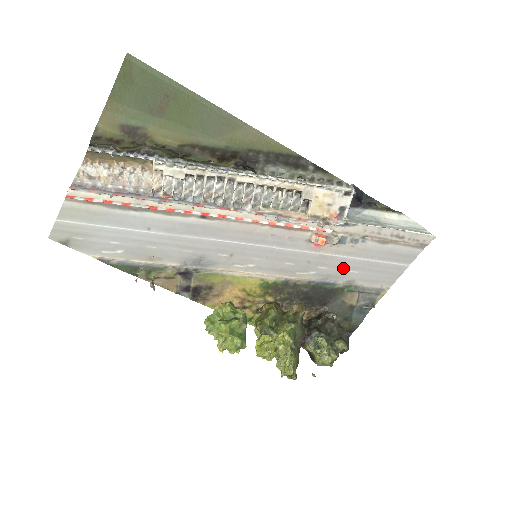
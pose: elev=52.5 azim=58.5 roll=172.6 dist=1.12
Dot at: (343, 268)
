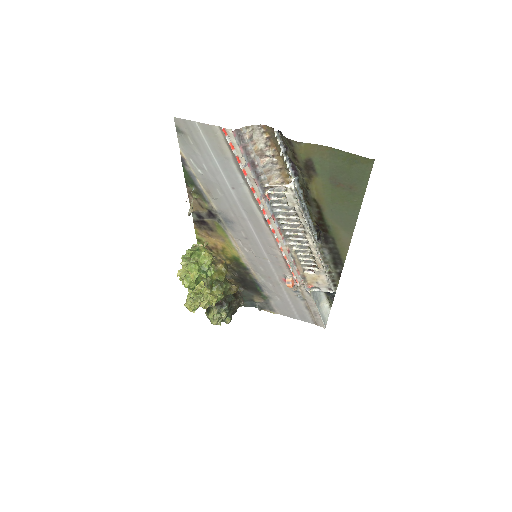
Dot at: (277, 293)
